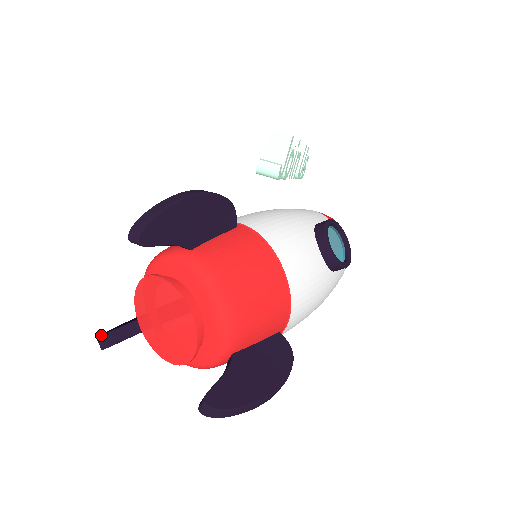
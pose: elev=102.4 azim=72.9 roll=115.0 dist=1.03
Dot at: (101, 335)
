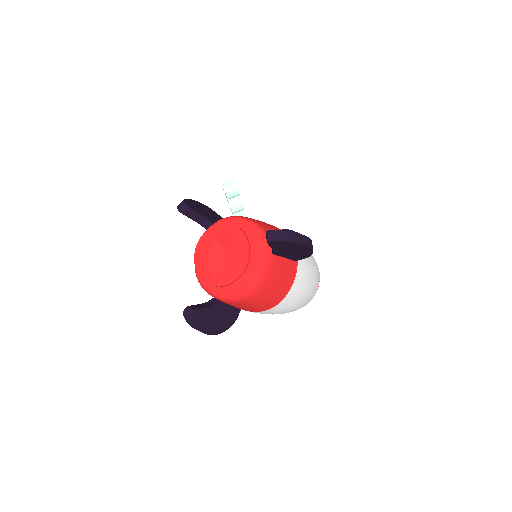
Dot at: (186, 307)
